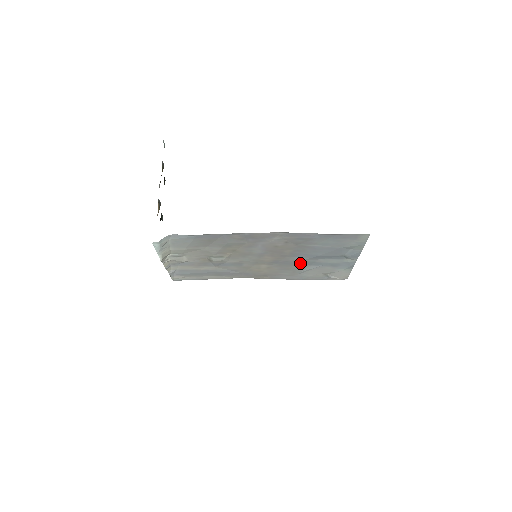
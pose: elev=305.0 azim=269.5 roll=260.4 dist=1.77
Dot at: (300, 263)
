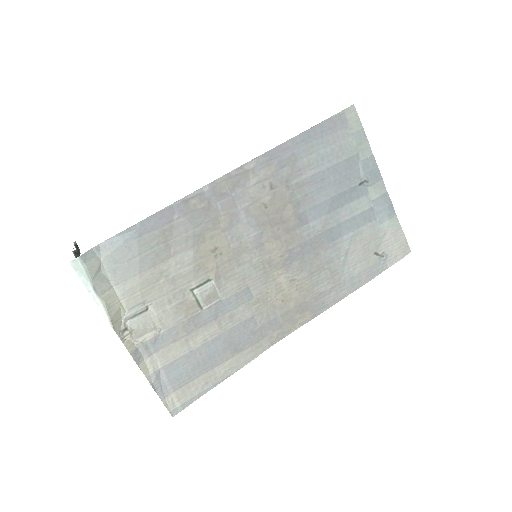
Dot at: (324, 239)
